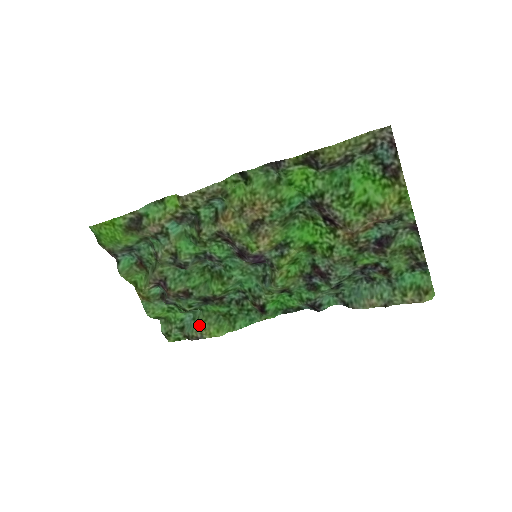
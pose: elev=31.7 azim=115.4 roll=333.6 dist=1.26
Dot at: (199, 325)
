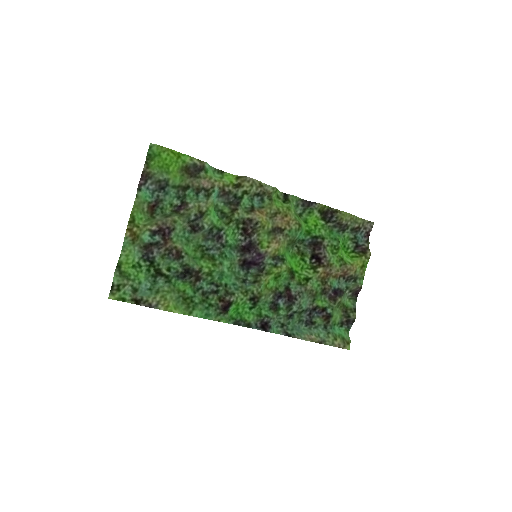
Dot at: (162, 293)
